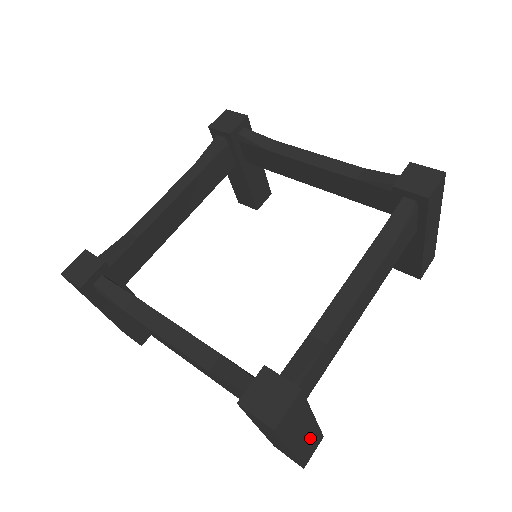
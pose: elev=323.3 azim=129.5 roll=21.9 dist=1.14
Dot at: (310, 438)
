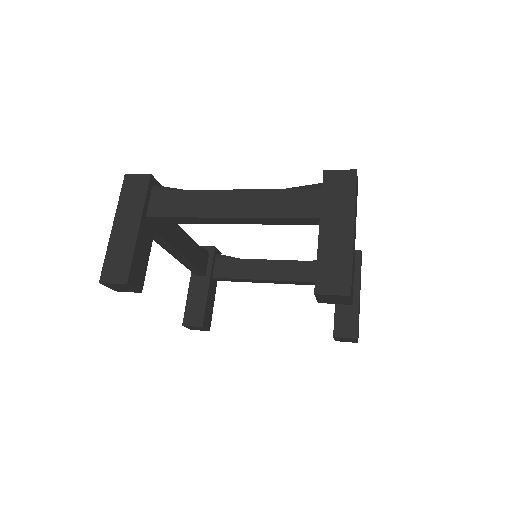
Dot at: (353, 263)
